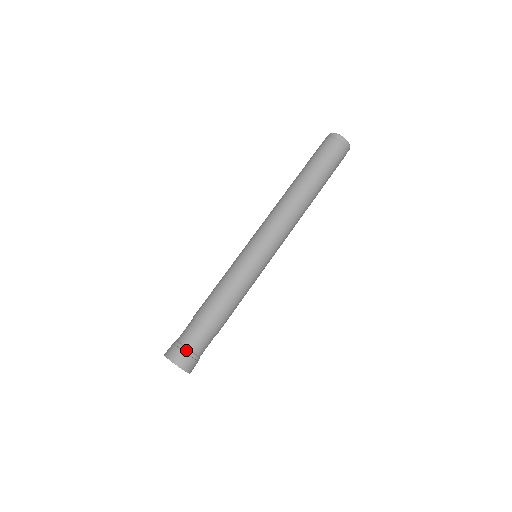
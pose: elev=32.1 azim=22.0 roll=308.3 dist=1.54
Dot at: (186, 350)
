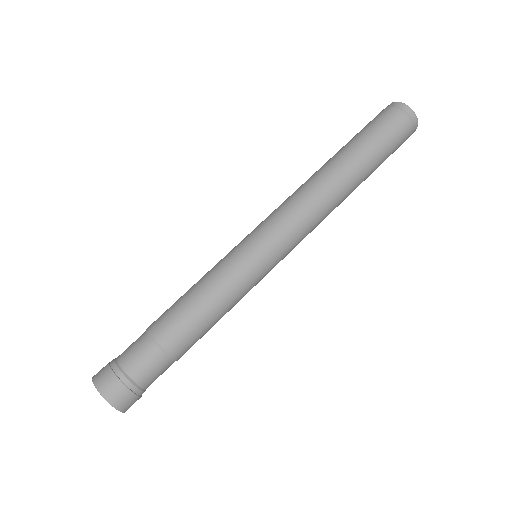
Dot at: (141, 393)
